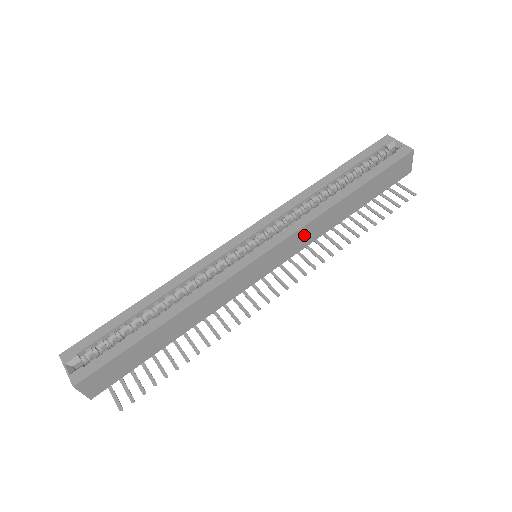
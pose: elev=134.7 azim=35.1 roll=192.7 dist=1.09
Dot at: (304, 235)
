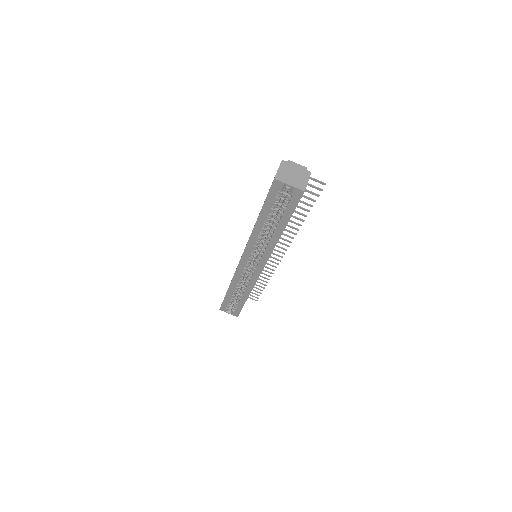
Dot at: occluded
